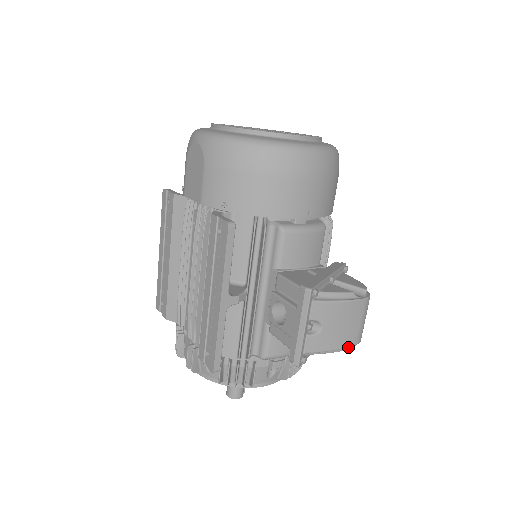
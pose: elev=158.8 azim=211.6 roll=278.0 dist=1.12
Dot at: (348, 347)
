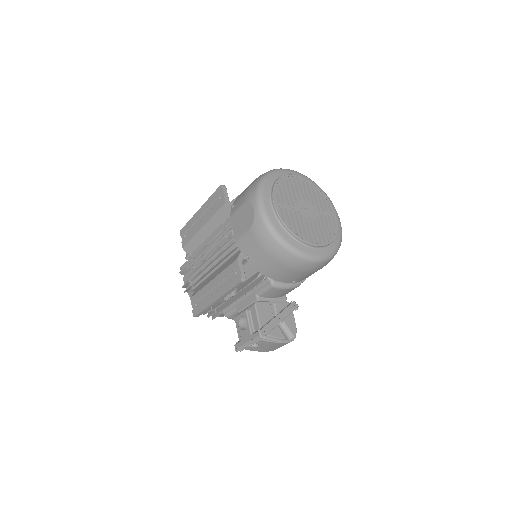
Dot at: (268, 351)
